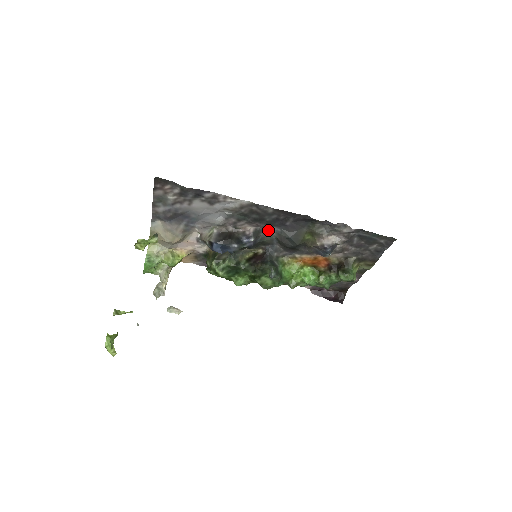
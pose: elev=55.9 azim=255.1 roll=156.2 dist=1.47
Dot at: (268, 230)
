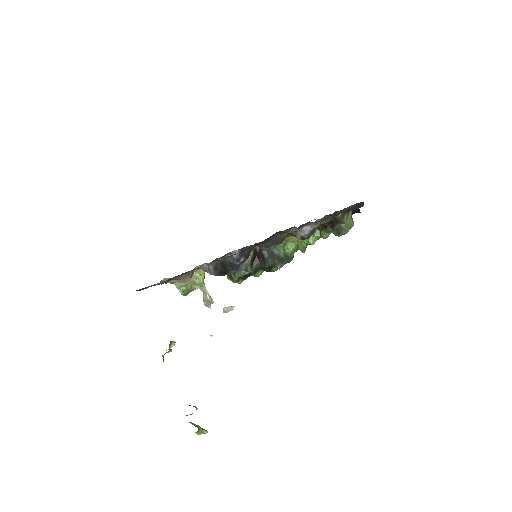
Dot at: (249, 246)
